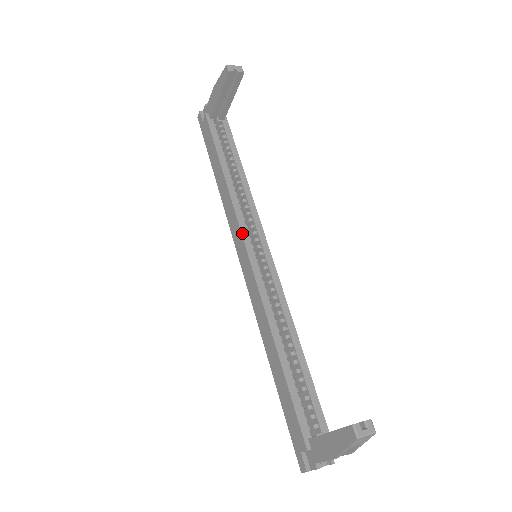
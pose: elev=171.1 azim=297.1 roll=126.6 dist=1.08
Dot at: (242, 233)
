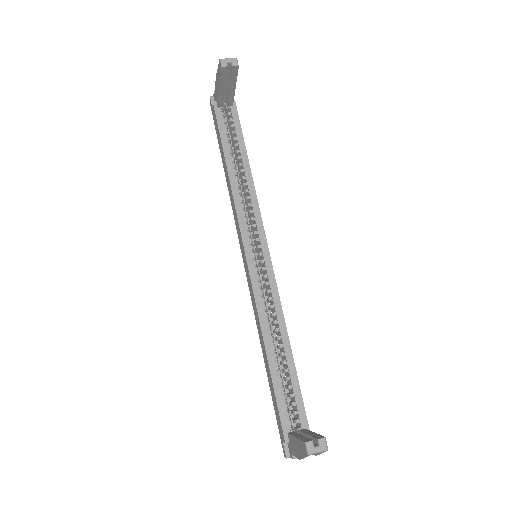
Dot at: (242, 235)
